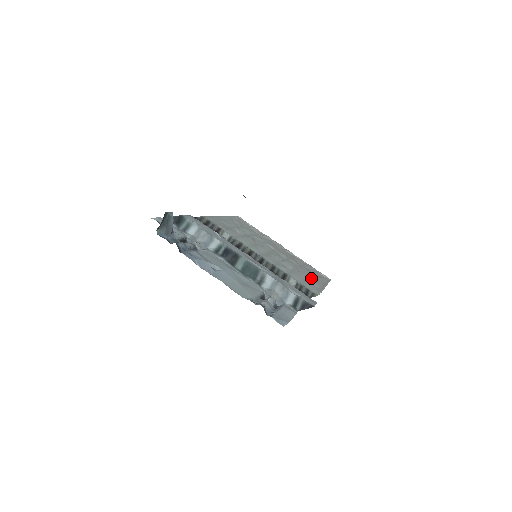
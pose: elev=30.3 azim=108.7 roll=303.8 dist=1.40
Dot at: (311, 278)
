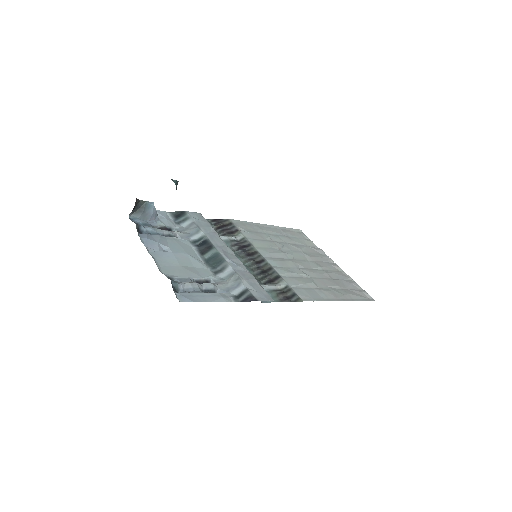
Dot at: (327, 289)
